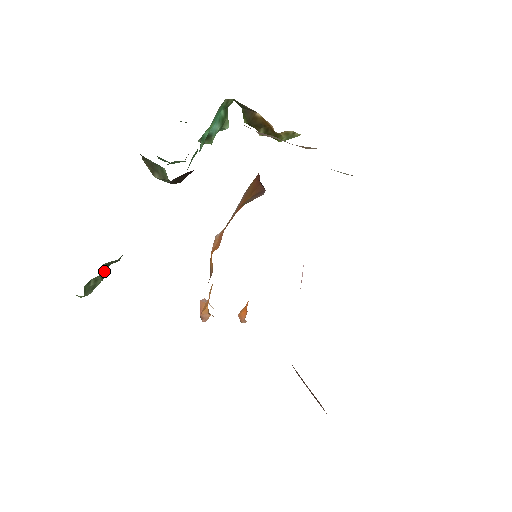
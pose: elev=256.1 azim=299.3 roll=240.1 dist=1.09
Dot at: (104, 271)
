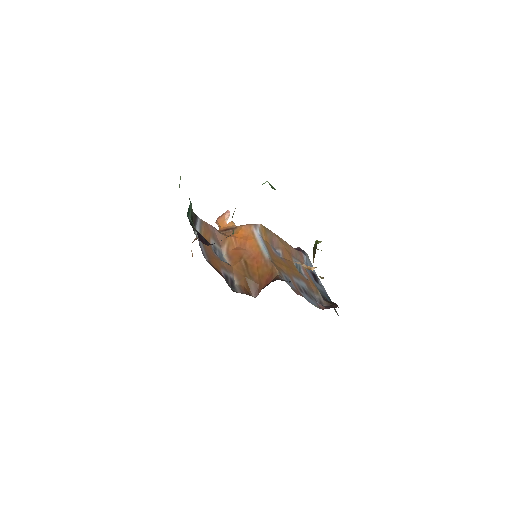
Dot at: occluded
